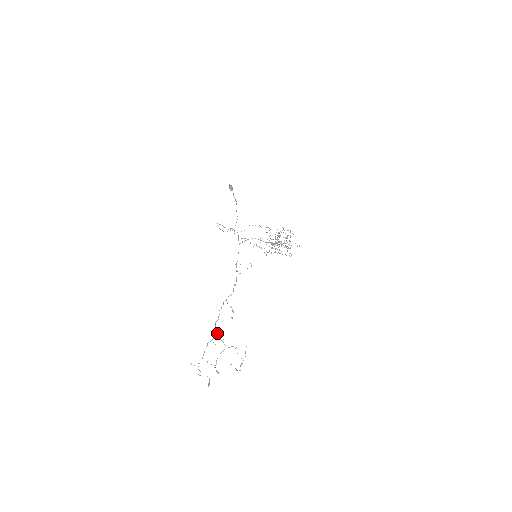
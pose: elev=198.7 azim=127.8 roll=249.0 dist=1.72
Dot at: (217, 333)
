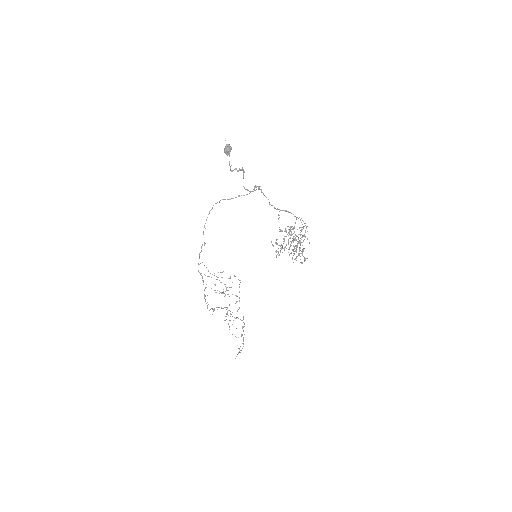
Dot at: (228, 315)
